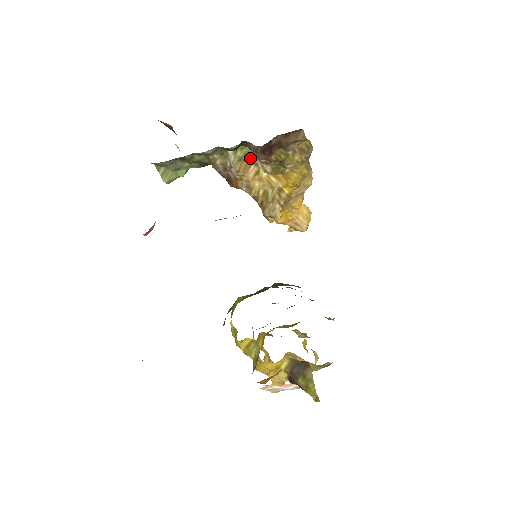
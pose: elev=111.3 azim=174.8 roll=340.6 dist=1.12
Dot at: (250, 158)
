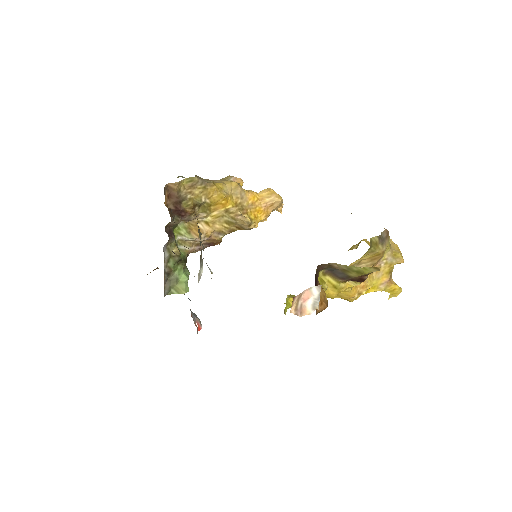
Dot at: (190, 225)
